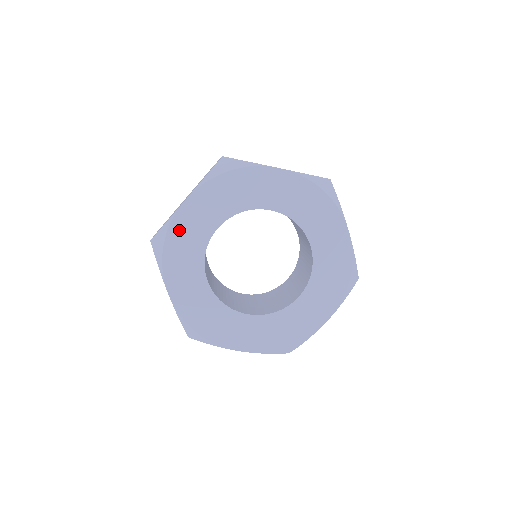
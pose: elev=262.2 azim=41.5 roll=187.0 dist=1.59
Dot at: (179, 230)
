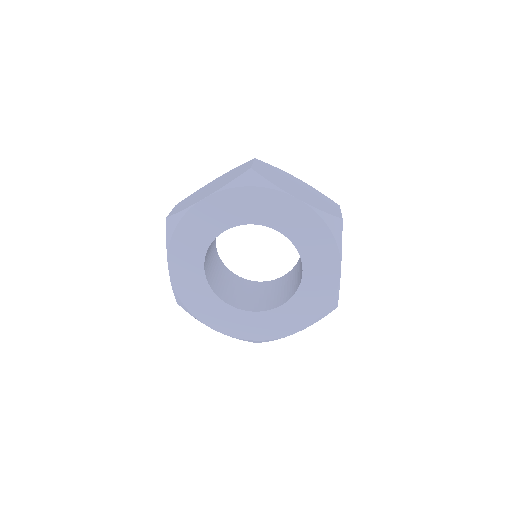
Dot at: (192, 221)
